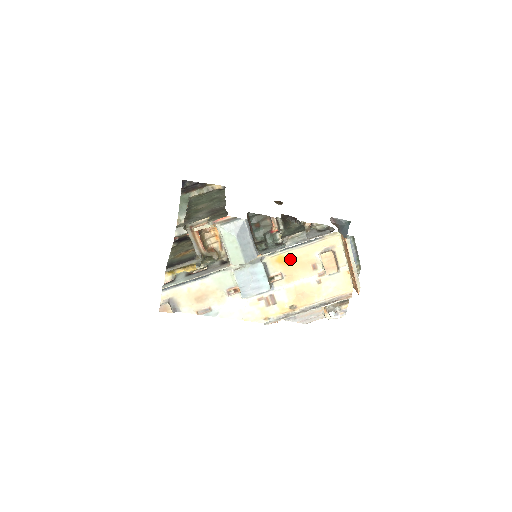
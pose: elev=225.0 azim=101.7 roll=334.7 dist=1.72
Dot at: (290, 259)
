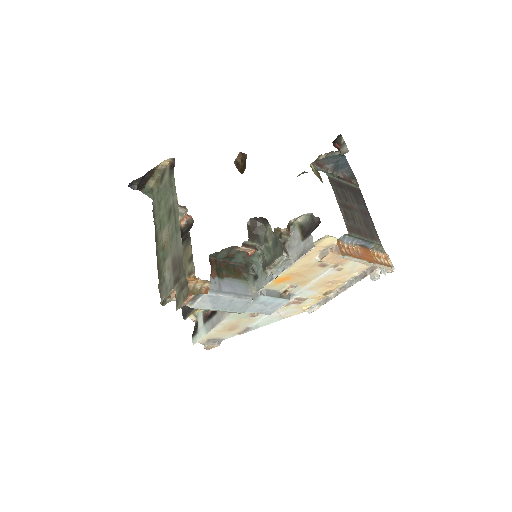
Dot at: (289, 275)
